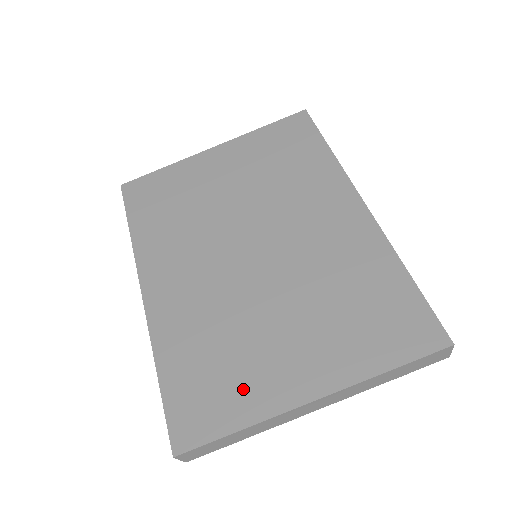
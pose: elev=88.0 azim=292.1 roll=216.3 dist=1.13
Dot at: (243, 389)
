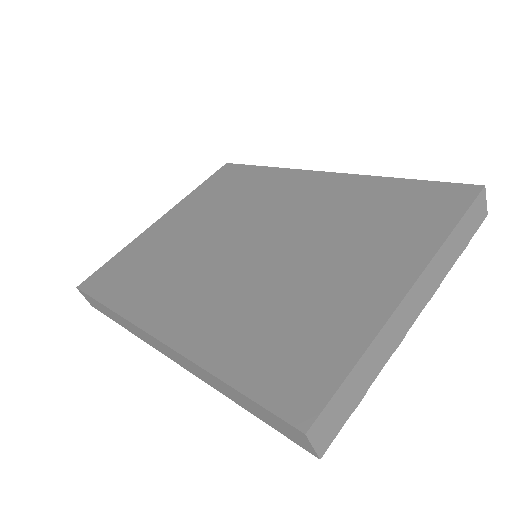
Dot at: (332, 327)
